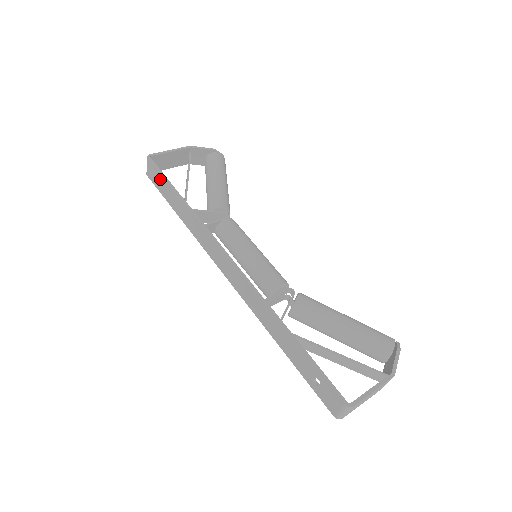
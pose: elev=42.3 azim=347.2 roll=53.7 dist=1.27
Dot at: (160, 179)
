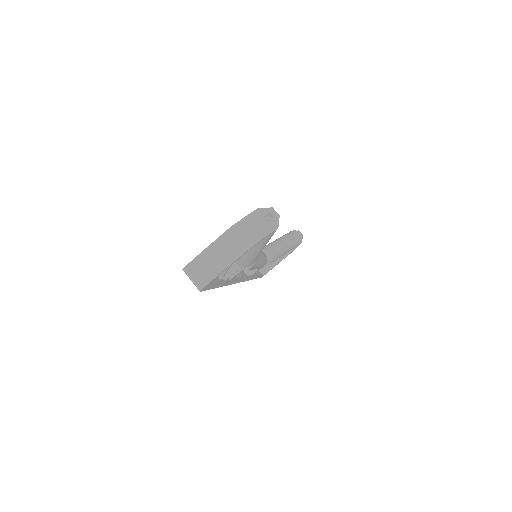
Dot at: occluded
